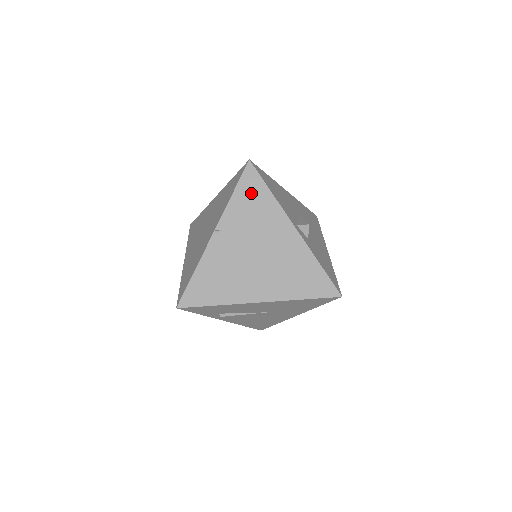
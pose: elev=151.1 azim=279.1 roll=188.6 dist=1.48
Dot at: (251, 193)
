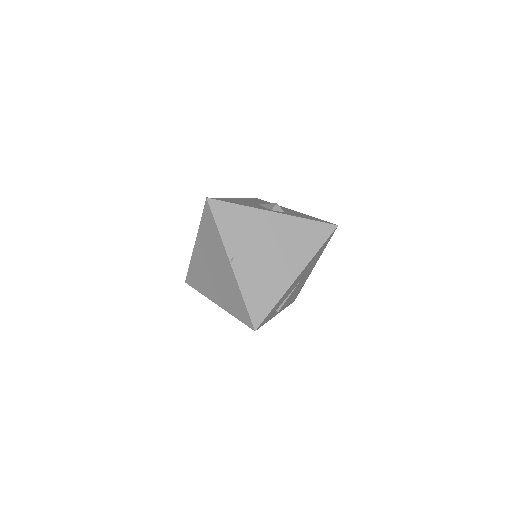
Dot at: (228, 217)
